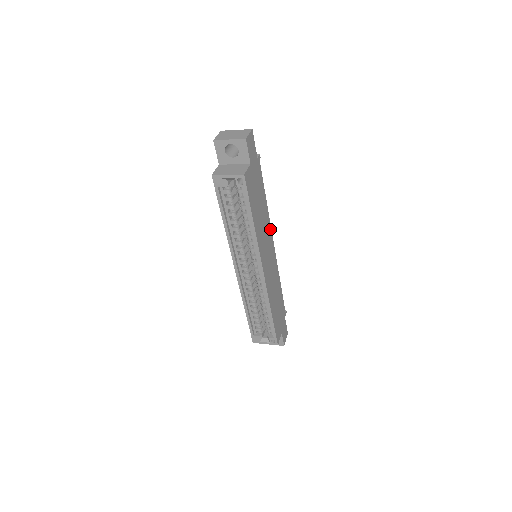
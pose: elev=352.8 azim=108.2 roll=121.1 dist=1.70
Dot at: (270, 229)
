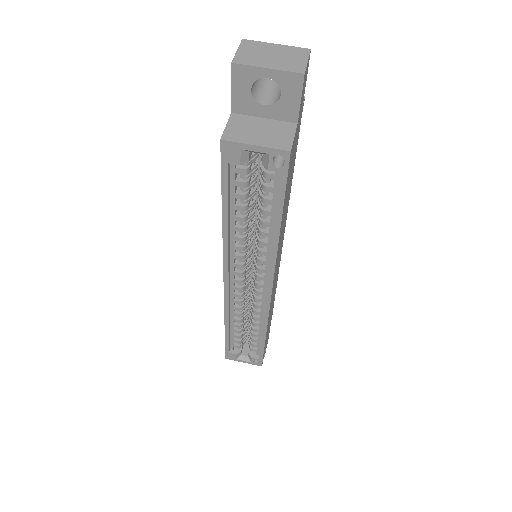
Dot at: (286, 217)
